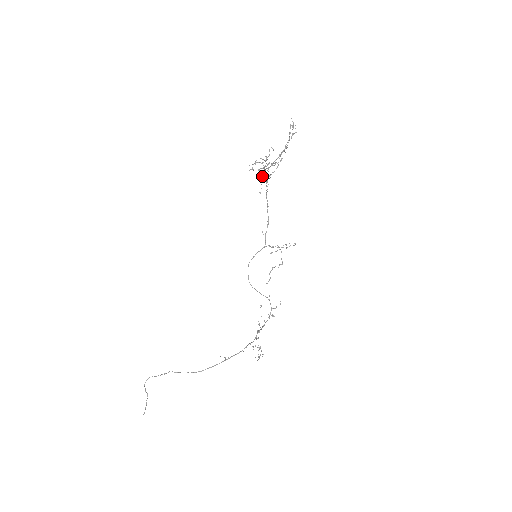
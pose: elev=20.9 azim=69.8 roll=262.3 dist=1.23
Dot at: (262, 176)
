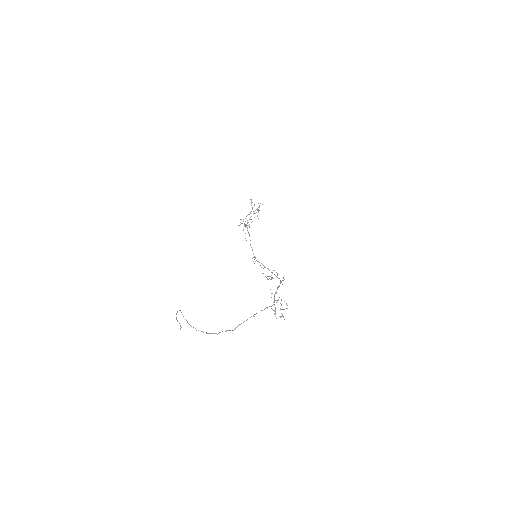
Dot at: (252, 207)
